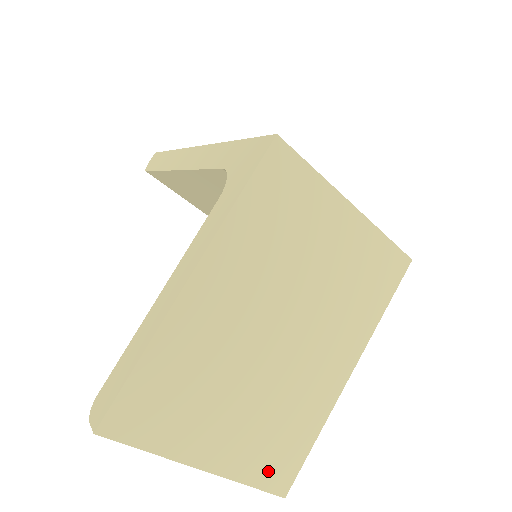
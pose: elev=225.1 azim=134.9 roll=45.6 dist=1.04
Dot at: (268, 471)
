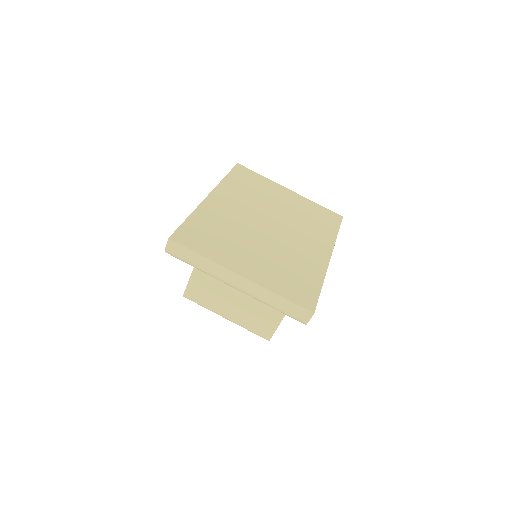
Dot at: (292, 292)
